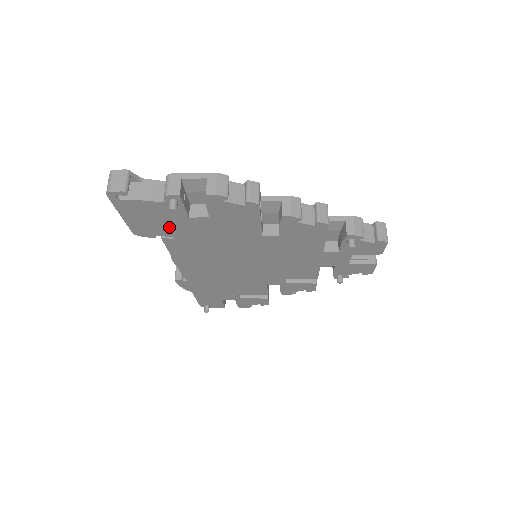
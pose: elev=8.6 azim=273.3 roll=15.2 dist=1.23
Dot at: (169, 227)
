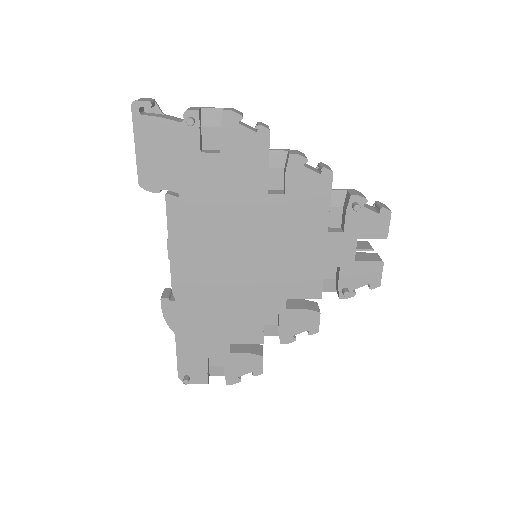
Dot at: (178, 171)
